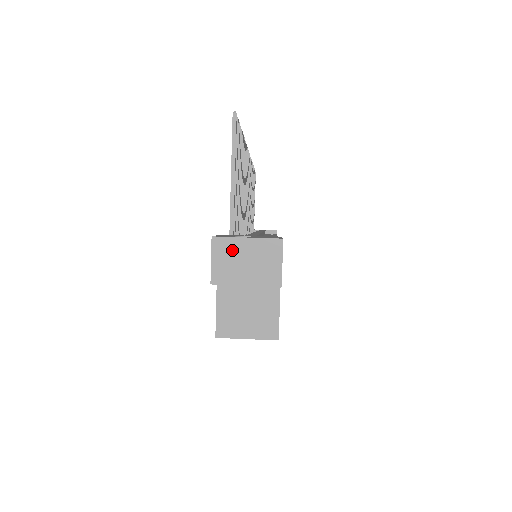
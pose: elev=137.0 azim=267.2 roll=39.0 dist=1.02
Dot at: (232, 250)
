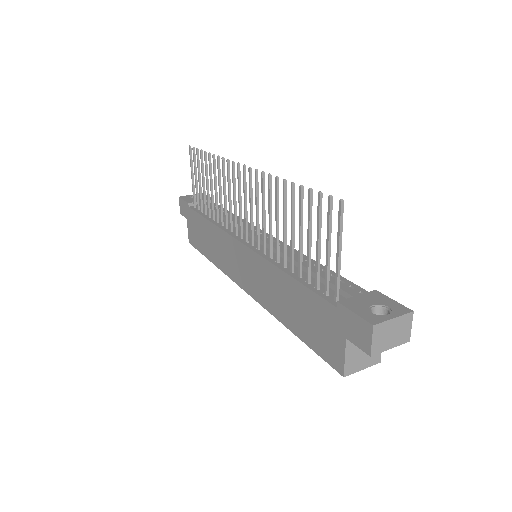
Dot at: (385, 330)
